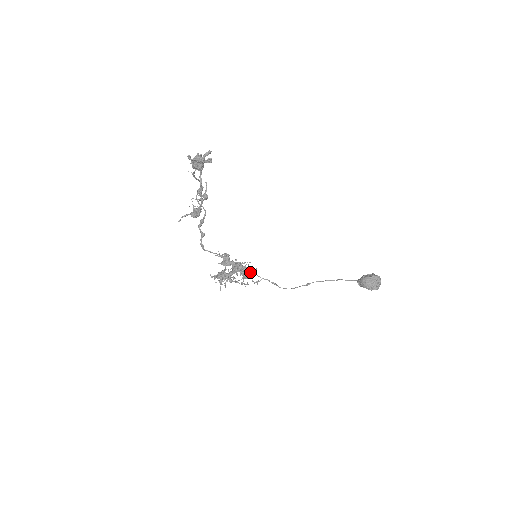
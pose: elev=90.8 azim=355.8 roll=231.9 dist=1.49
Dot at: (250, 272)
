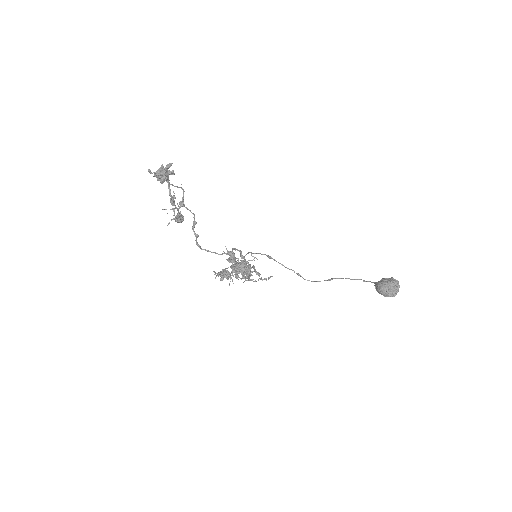
Dot at: (251, 272)
